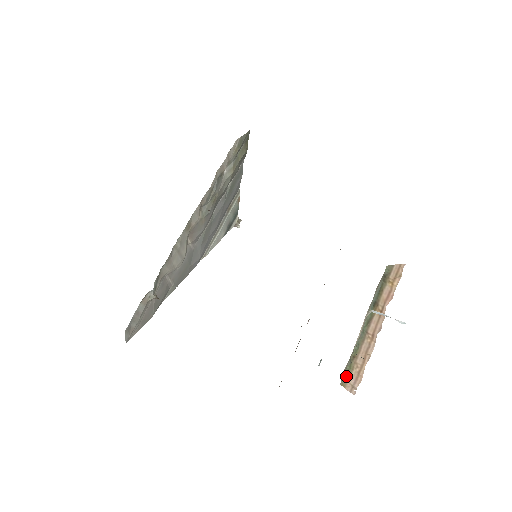
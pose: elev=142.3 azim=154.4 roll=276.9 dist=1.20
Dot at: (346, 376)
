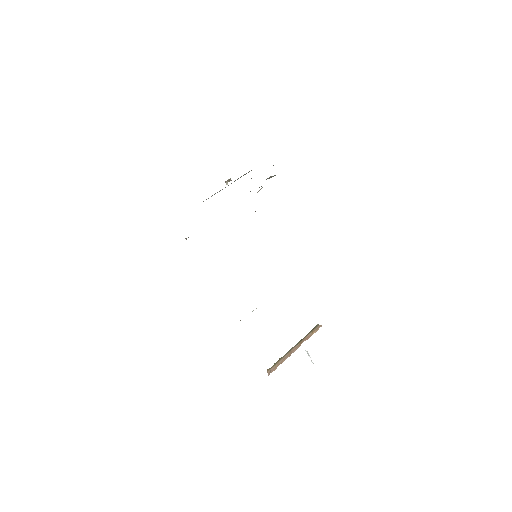
Dot at: (272, 367)
